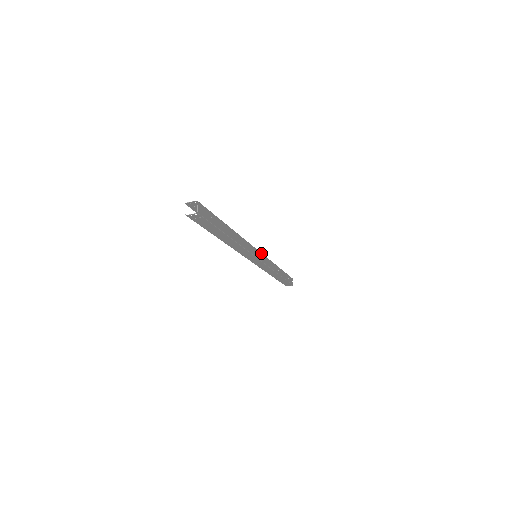
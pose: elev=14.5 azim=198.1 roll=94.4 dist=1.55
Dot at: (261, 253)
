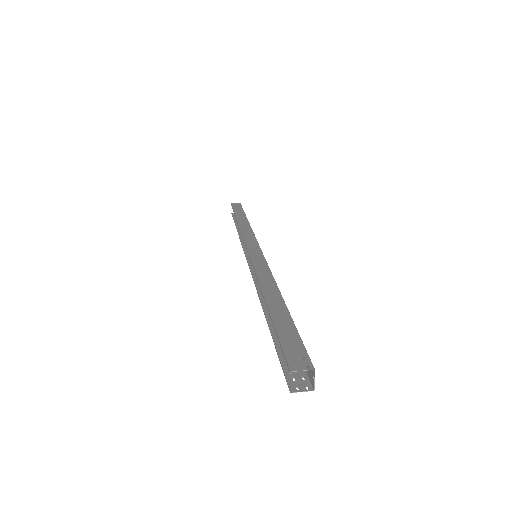
Dot at: (259, 246)
